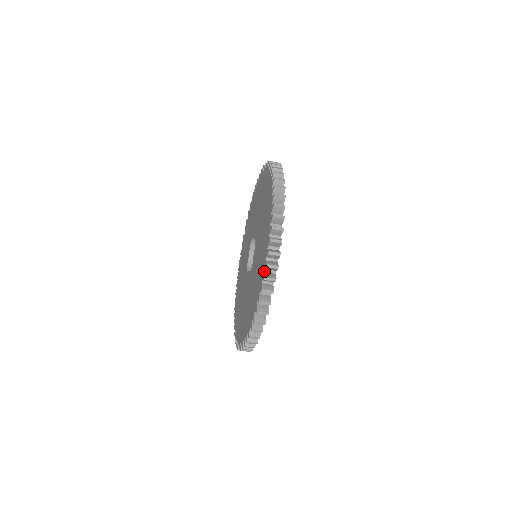
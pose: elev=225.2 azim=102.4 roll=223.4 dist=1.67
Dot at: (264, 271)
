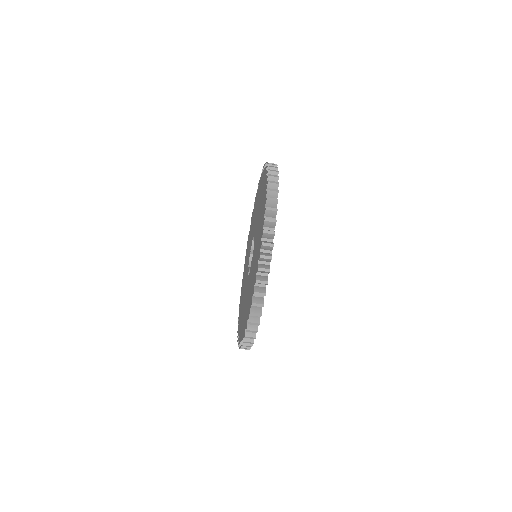
Dot at: occluded
